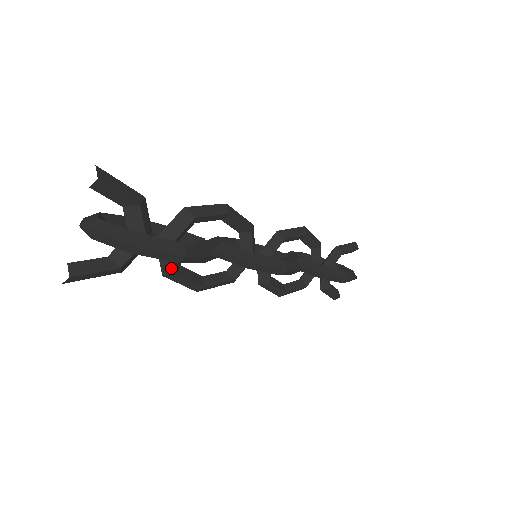
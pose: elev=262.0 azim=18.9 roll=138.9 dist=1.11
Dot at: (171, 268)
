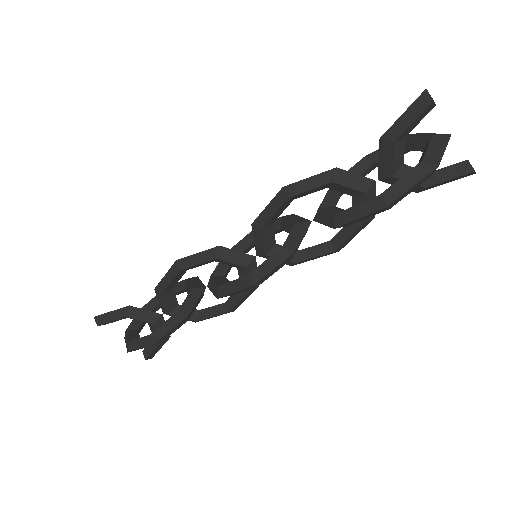
Dot at: (190, 320)
